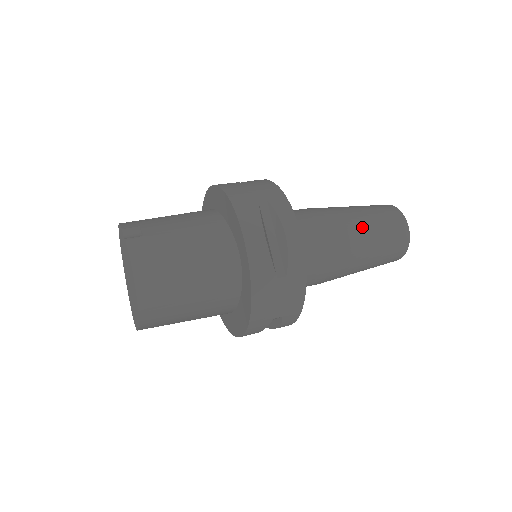
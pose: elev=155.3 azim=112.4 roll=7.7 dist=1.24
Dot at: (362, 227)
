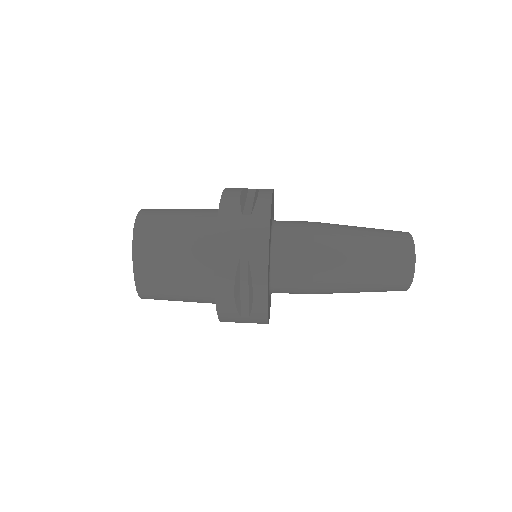
Dot at: (354, 228)
